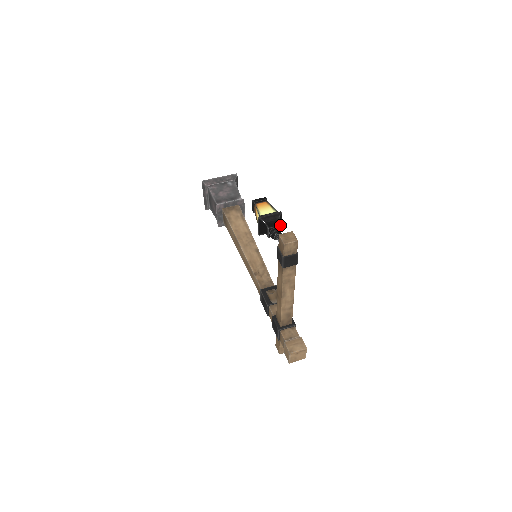
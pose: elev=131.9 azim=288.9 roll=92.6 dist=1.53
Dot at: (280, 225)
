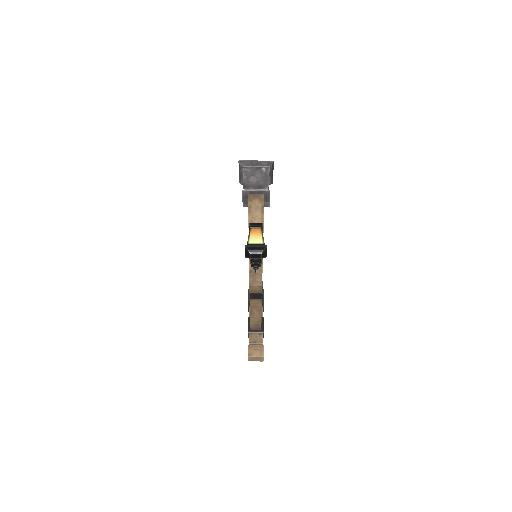
Dot at: (261, 258)
